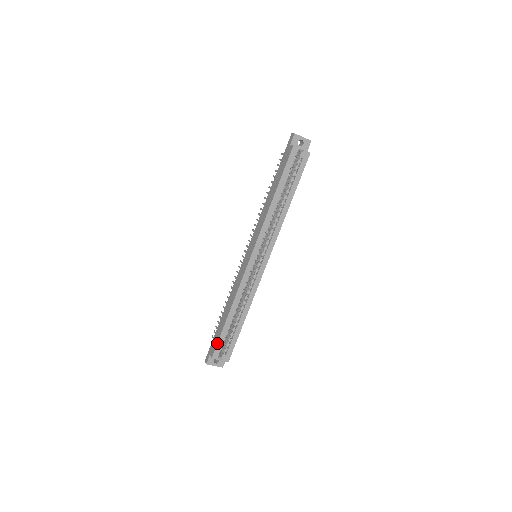
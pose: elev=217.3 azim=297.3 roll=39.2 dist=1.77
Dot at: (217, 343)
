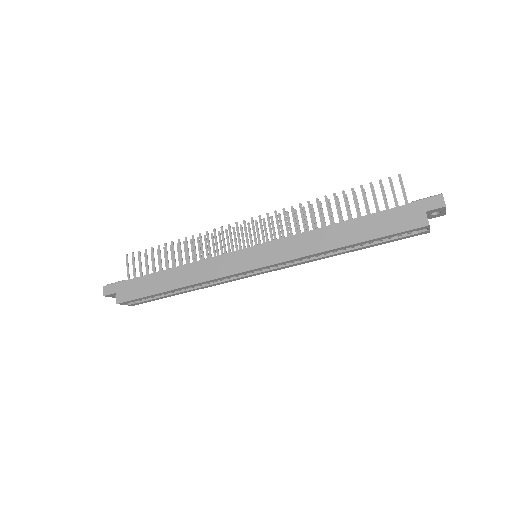
Dot at: (135, 299)
